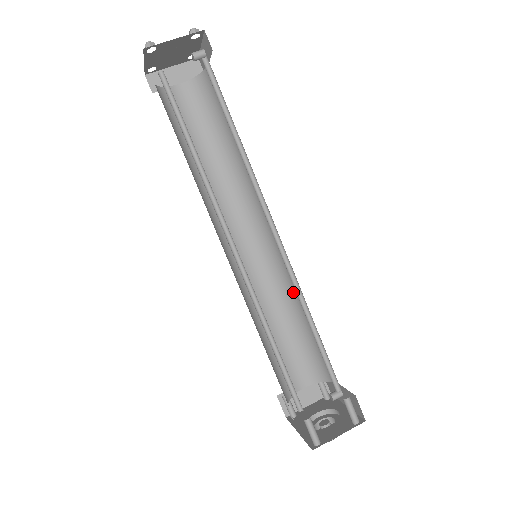
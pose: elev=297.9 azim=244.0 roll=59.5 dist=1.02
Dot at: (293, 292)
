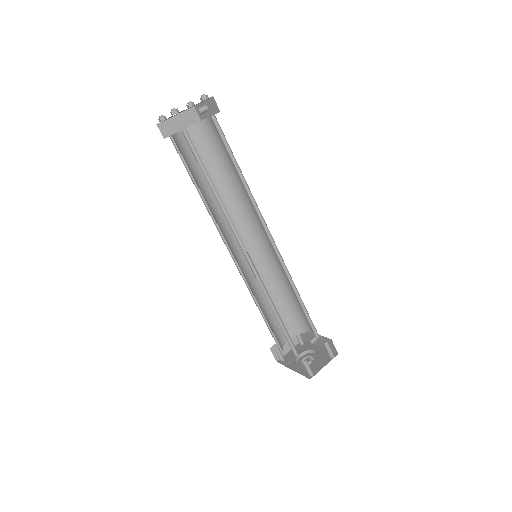
Dot at: (279, 276)
